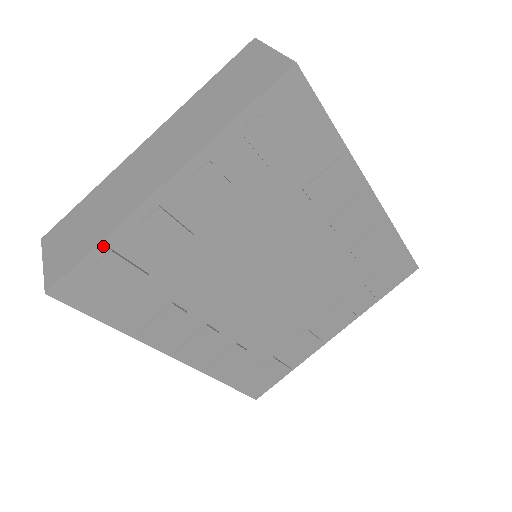
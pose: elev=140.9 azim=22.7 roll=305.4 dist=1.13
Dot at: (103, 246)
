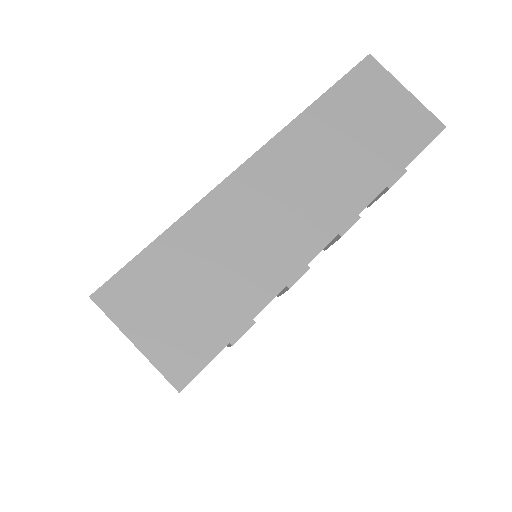
Dot at: (251, 320)
